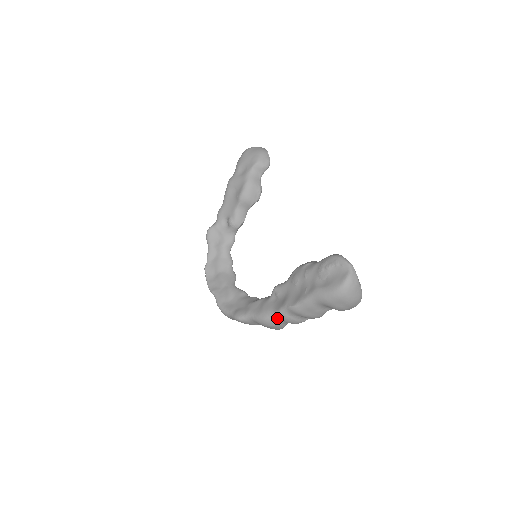
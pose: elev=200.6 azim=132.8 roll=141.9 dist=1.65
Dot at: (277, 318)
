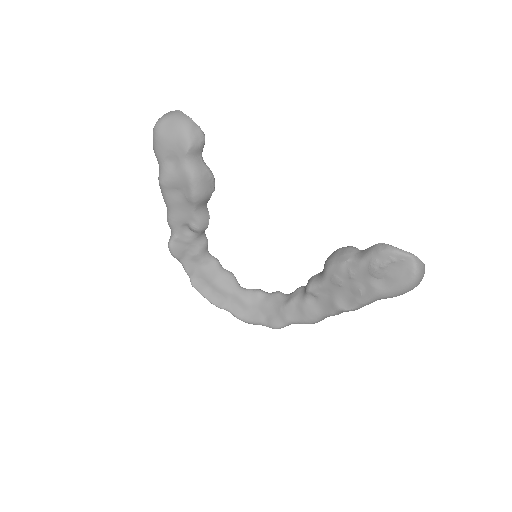
Dot at: occluded
